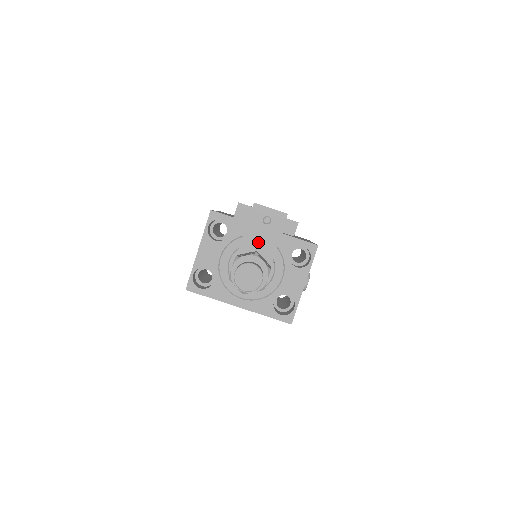
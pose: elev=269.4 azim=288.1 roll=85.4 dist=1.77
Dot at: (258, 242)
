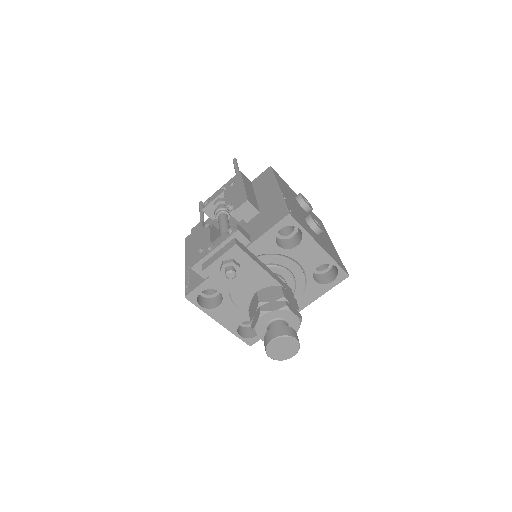
Dot at: (248, 285)
